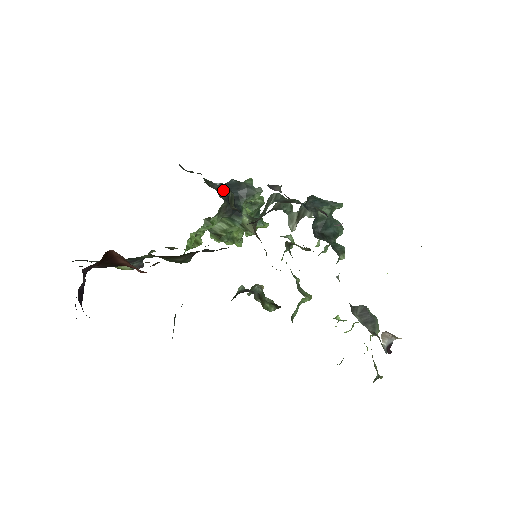
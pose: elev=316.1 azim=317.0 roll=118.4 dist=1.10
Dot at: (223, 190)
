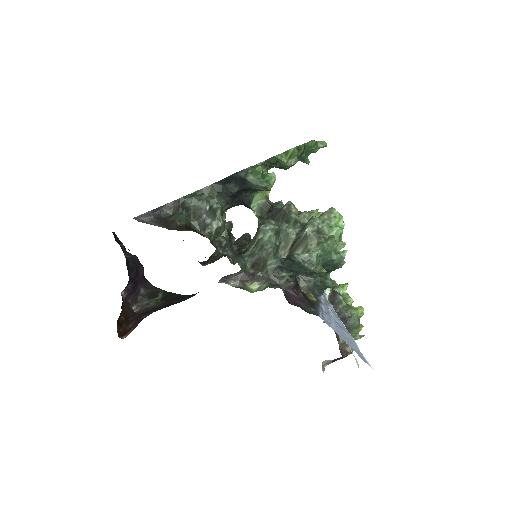
Dot at: (205, 230)
